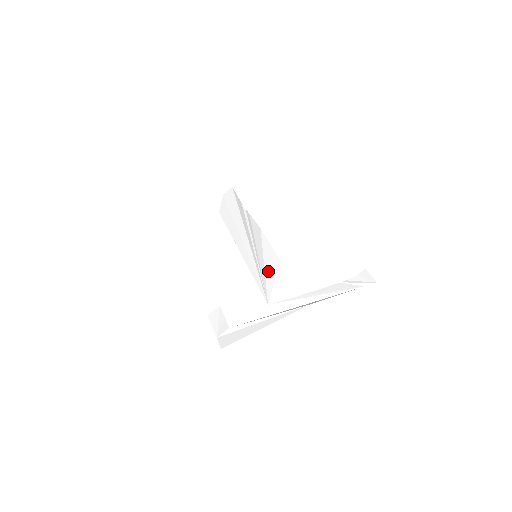
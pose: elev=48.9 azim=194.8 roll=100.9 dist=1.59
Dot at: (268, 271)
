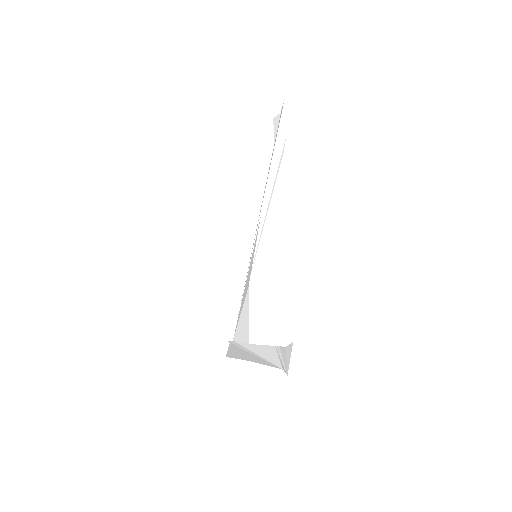
Dot at: (243, 294)
